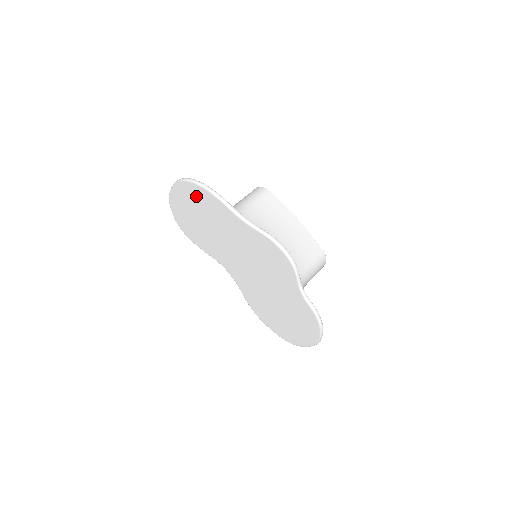
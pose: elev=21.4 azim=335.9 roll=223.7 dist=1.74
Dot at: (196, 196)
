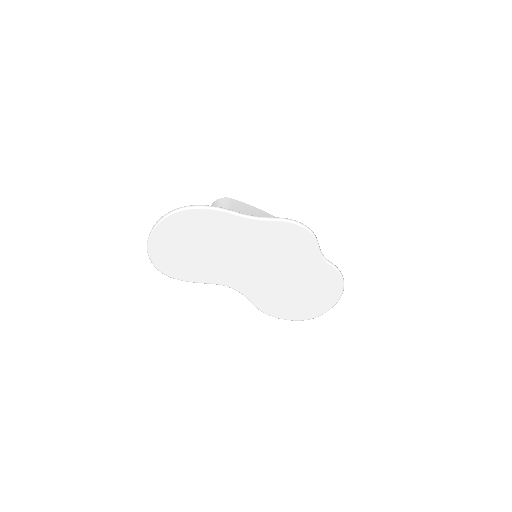
Dot at: (190, 223)
